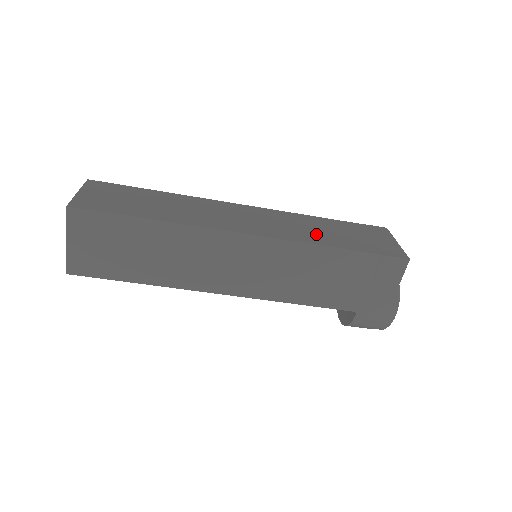
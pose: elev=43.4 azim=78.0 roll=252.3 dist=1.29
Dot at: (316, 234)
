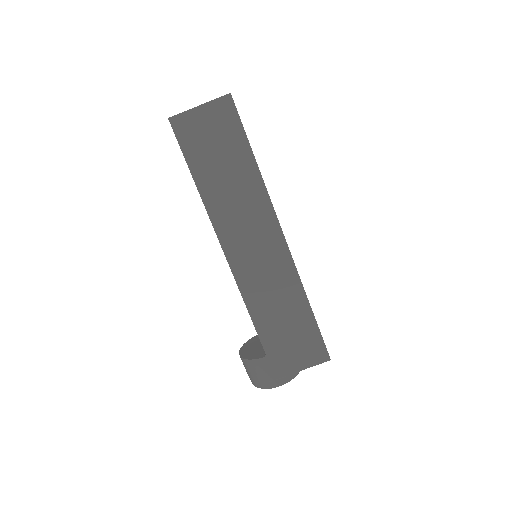
Dot at: occluded
